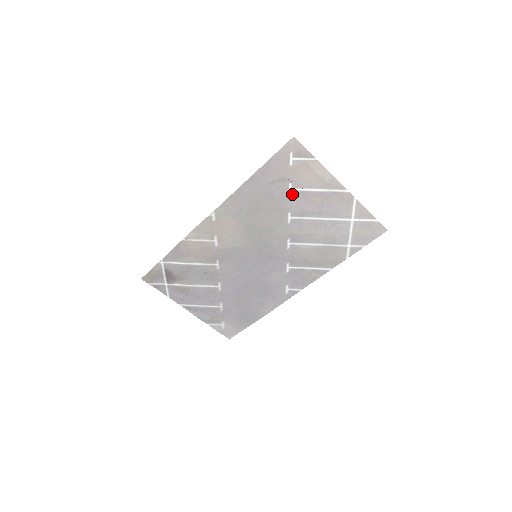
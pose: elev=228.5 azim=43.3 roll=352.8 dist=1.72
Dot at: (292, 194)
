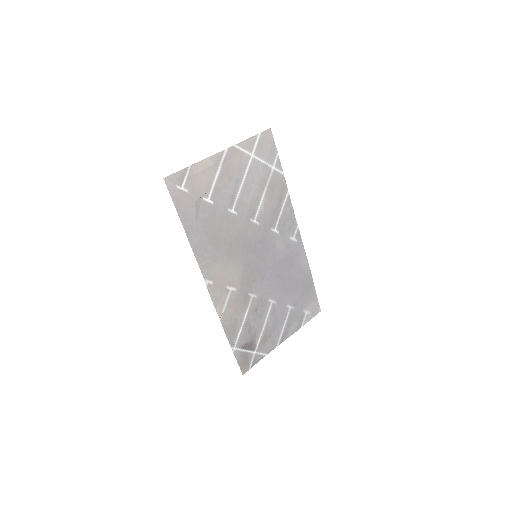
Dot at: (213, 201)
